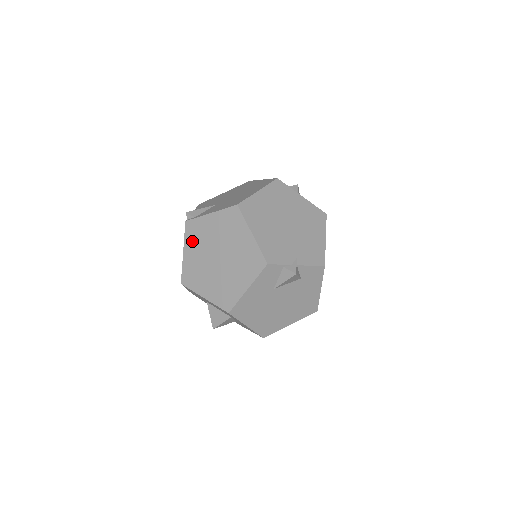
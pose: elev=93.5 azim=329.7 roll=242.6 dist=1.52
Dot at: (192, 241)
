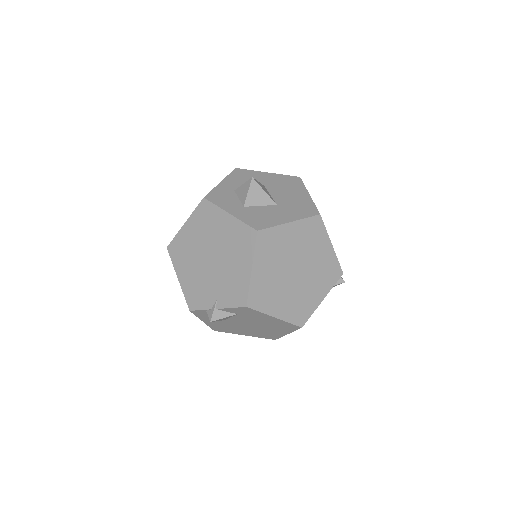
Dot at: occluded
